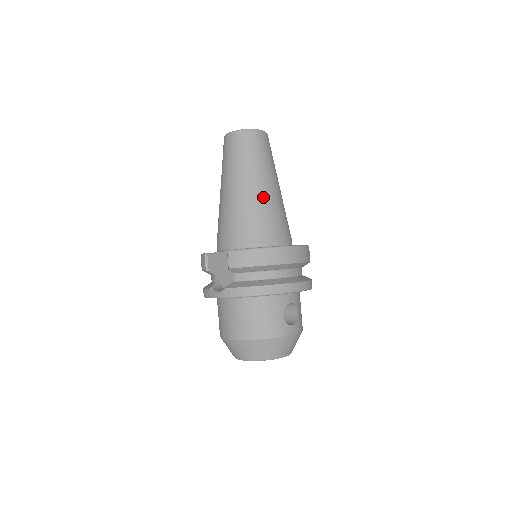
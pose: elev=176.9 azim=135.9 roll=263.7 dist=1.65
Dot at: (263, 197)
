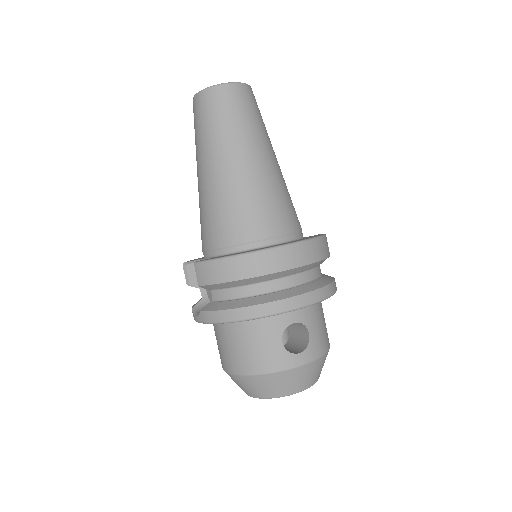
Dot at: (238, 180)
